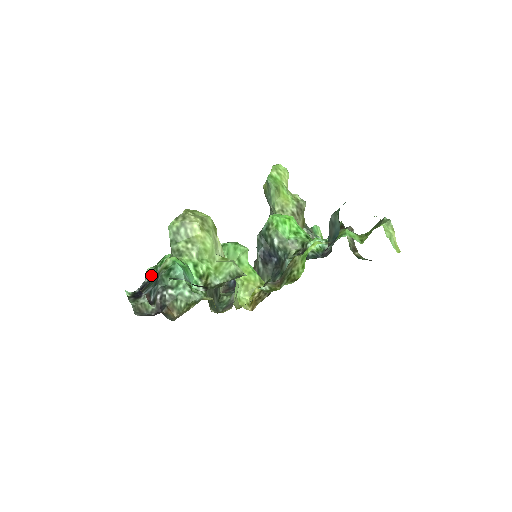
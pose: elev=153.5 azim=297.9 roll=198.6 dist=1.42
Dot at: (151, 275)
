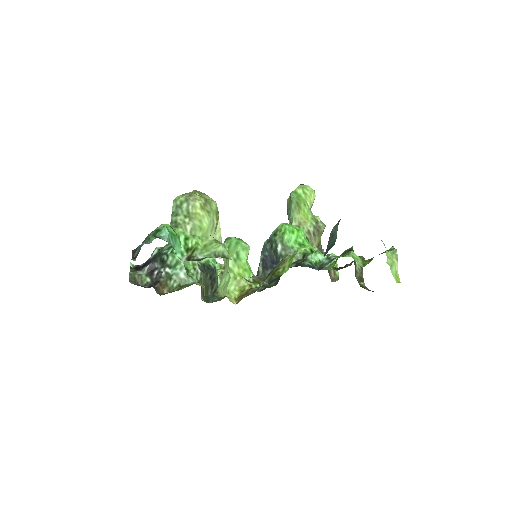
Dot at: (157, 253)
